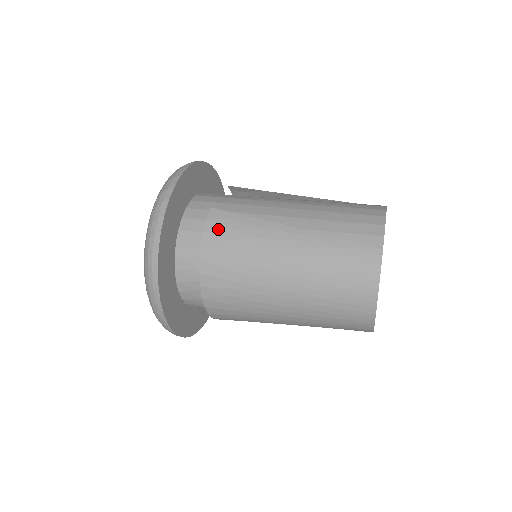
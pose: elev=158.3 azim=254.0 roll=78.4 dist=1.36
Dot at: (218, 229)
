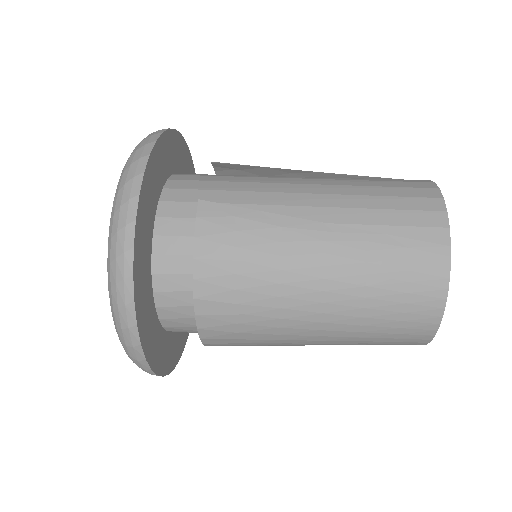
Dot at: (216, 232)
